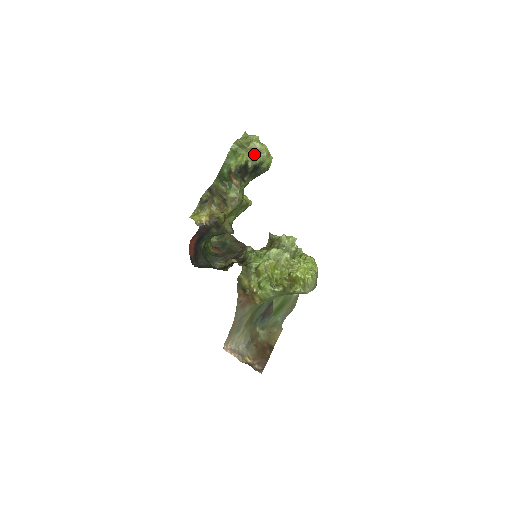
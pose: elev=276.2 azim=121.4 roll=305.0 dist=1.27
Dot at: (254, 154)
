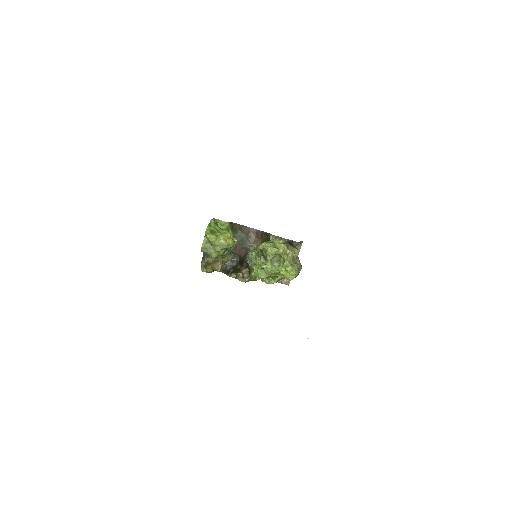
Dot at: (218, 252)
